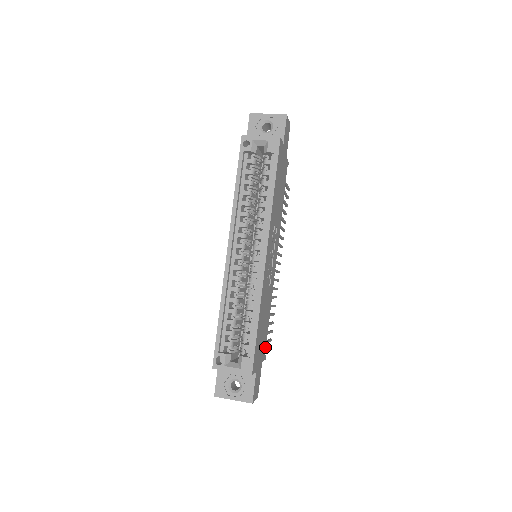
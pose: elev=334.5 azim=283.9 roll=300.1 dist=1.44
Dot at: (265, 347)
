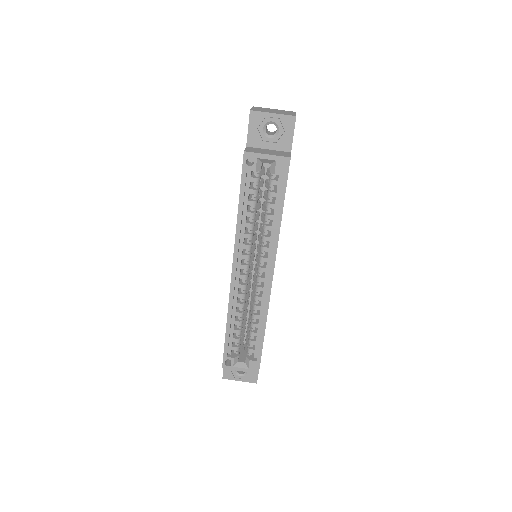
Dot at: occluded
